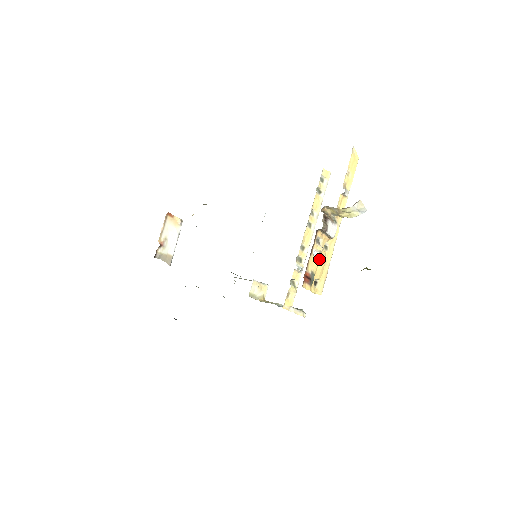
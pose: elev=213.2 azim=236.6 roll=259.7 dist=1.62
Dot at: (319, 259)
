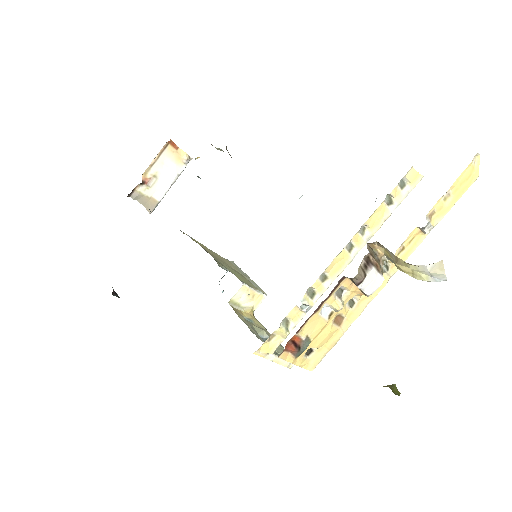
Dot at: (330, 320)
